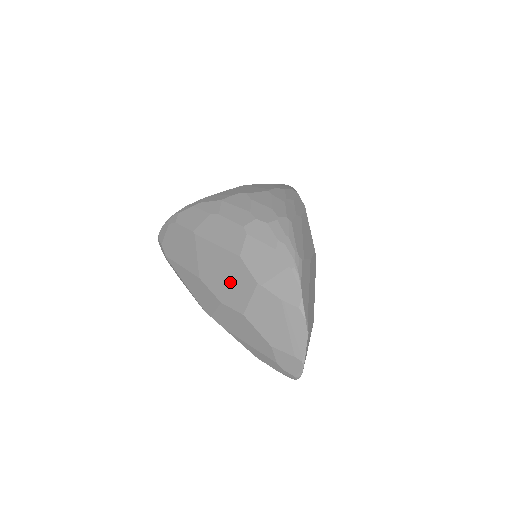
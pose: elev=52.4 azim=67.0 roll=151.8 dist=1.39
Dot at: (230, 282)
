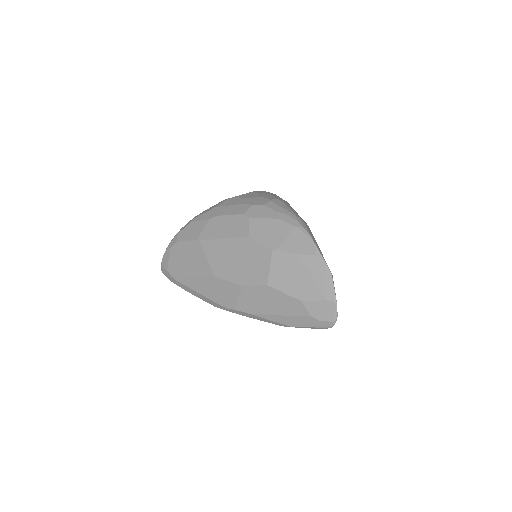
Dot at: (246, 263)
